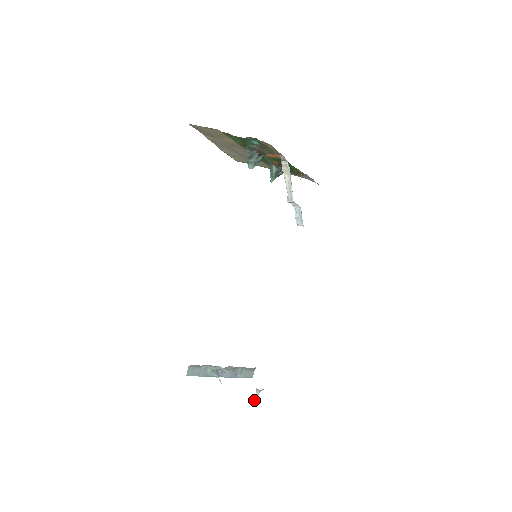
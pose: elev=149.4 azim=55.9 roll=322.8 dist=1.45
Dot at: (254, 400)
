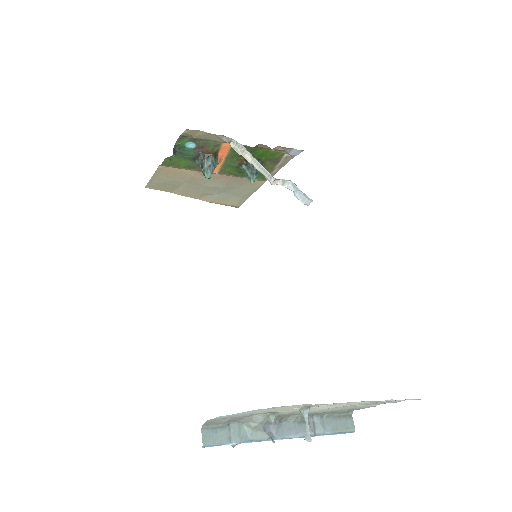
Dot at: occluded
